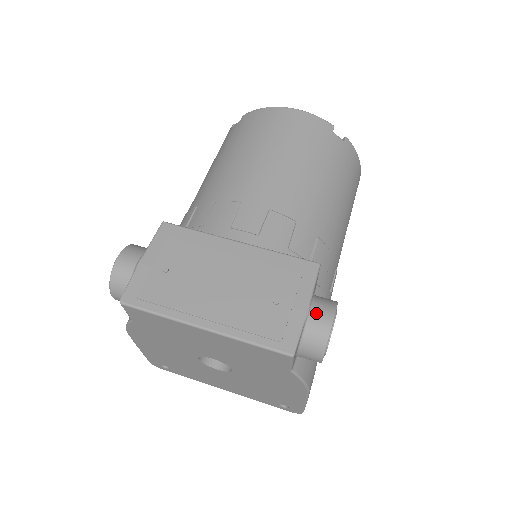
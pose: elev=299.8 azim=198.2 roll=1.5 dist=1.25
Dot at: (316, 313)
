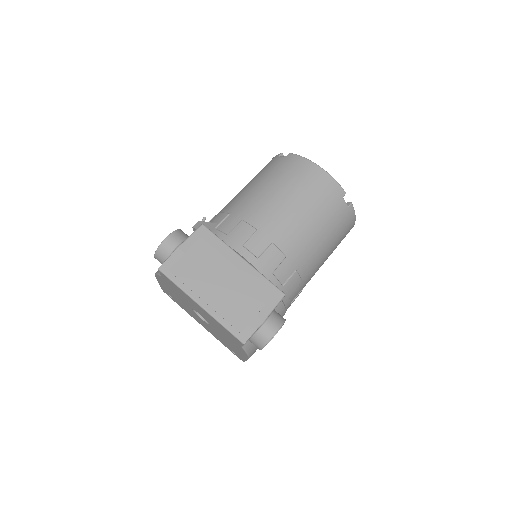
Dot at: (268, 324)
